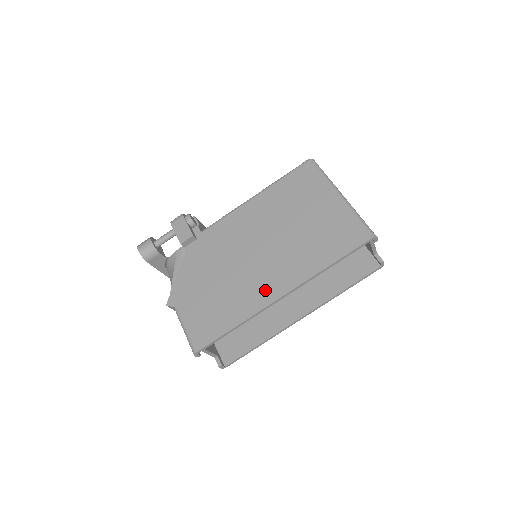
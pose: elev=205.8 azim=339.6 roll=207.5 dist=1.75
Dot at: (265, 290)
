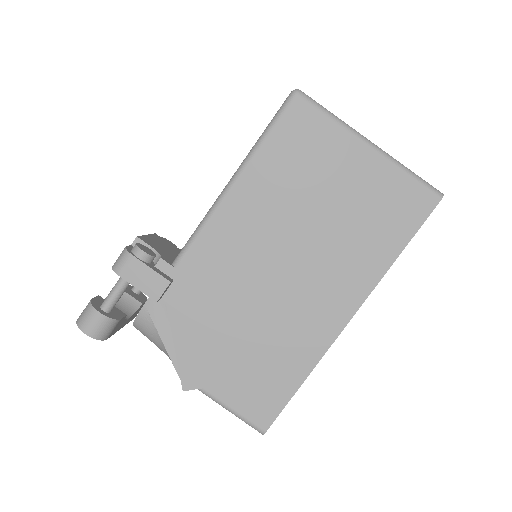
Dot at: (322, 320)
